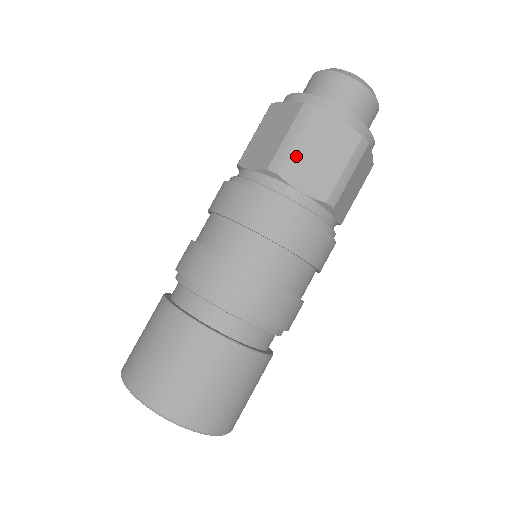
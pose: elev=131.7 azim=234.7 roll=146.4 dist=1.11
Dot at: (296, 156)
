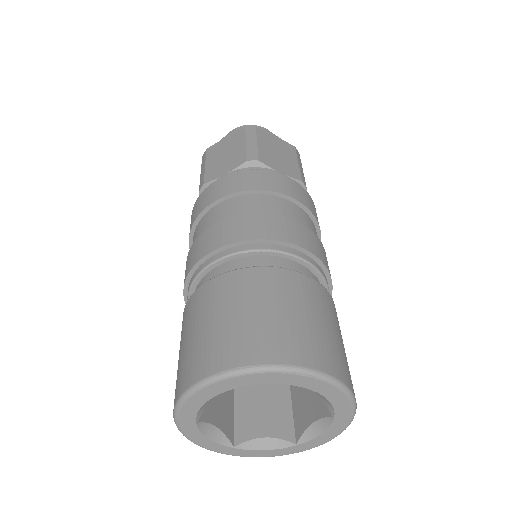
Dot at: (263, 152)
